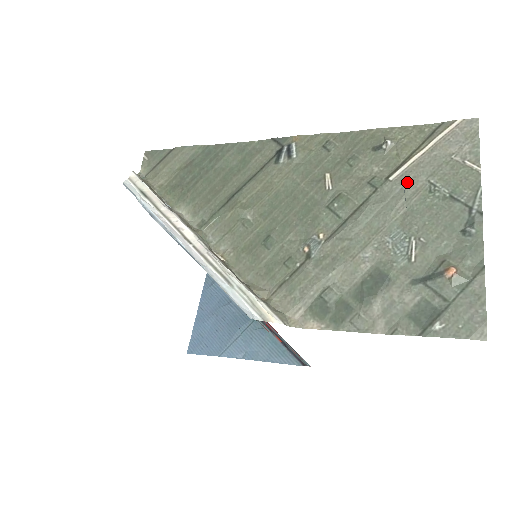
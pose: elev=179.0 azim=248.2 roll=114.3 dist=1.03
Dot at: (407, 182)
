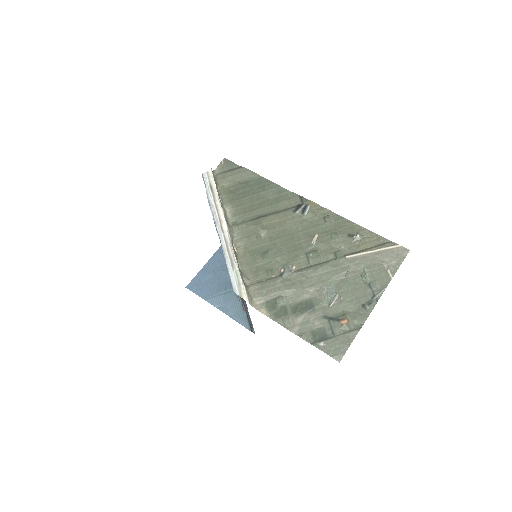
Dot at: (353, 264)
